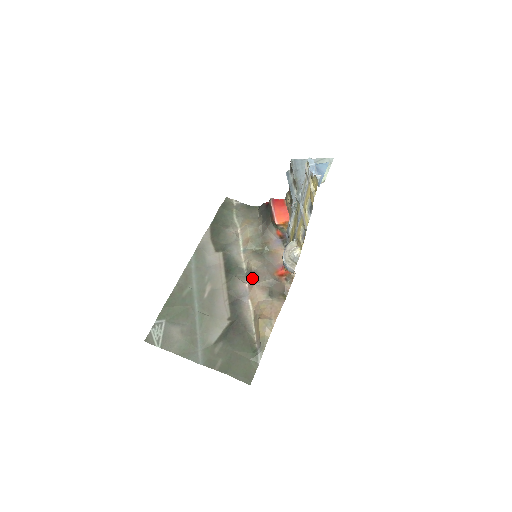
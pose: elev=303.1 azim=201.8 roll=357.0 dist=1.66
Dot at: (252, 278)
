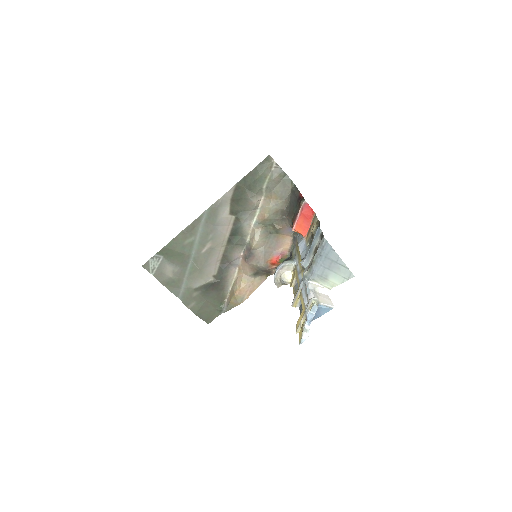
Dot at: (248, 256)
